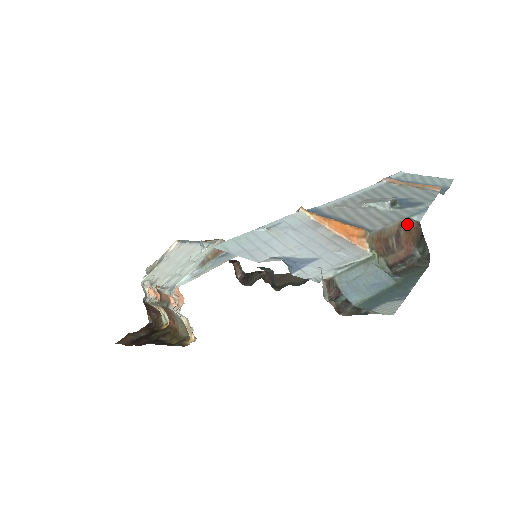
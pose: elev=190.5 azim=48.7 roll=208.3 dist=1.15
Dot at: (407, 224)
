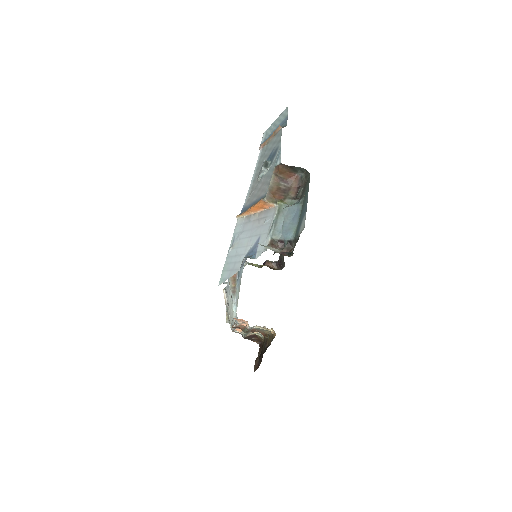
Dot at: (278, 171)
